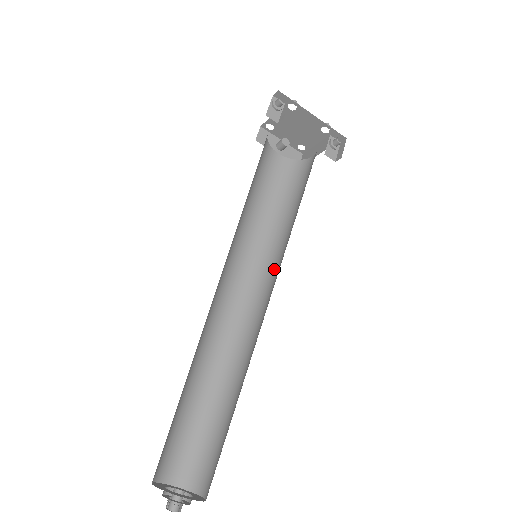
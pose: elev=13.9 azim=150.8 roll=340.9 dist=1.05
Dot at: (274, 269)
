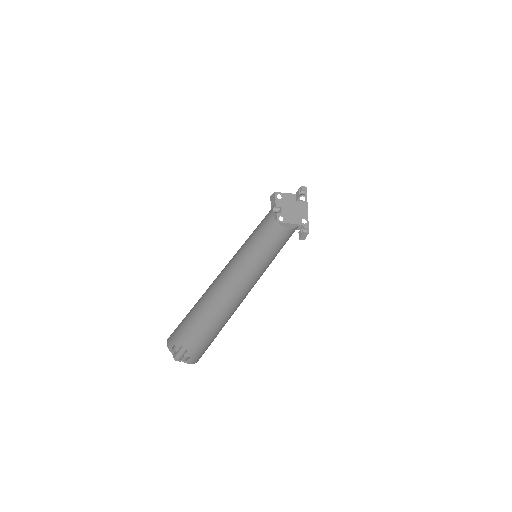
Dot at: (255, 269)
